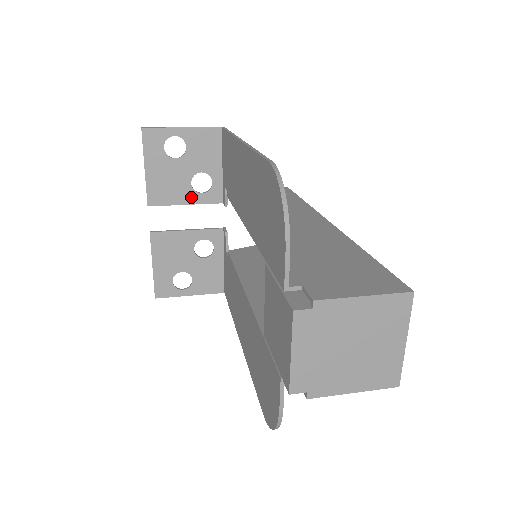
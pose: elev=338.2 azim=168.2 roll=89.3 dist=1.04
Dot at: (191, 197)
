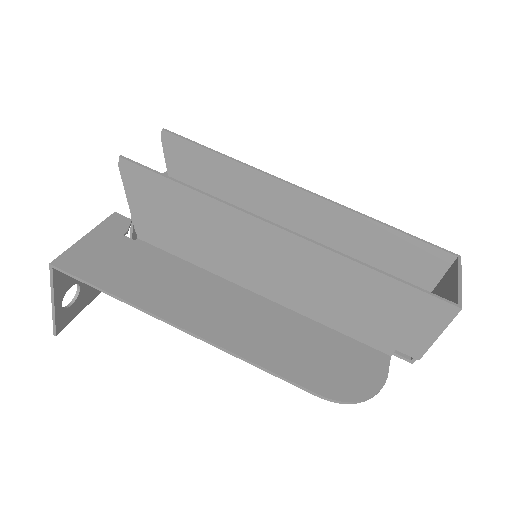
Dot at: occluded
